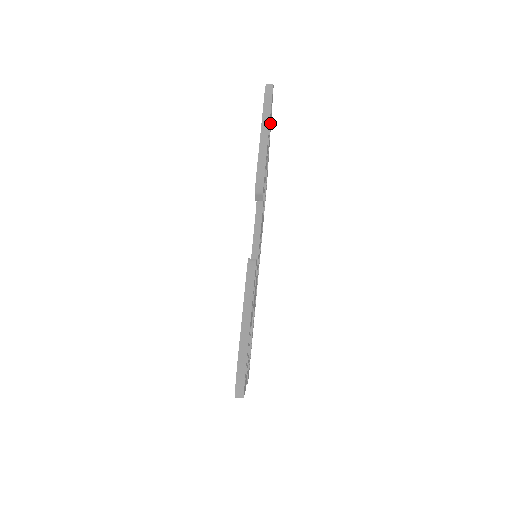
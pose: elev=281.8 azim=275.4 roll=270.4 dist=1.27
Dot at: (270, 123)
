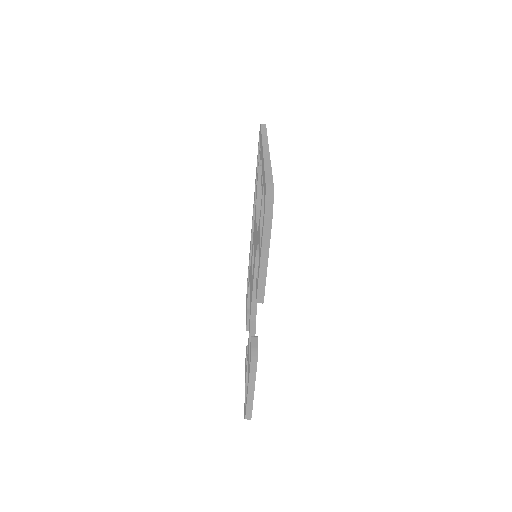
Dot at: occluded
